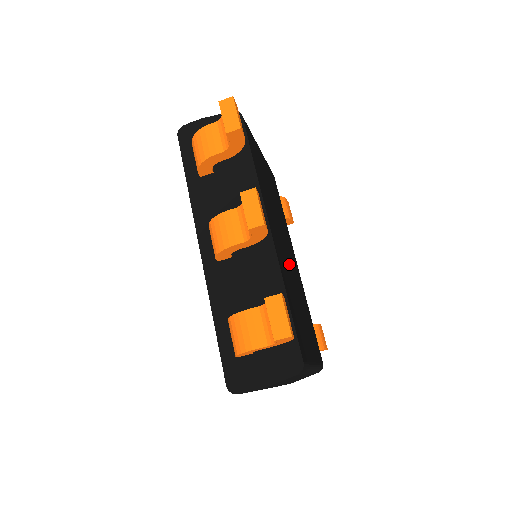
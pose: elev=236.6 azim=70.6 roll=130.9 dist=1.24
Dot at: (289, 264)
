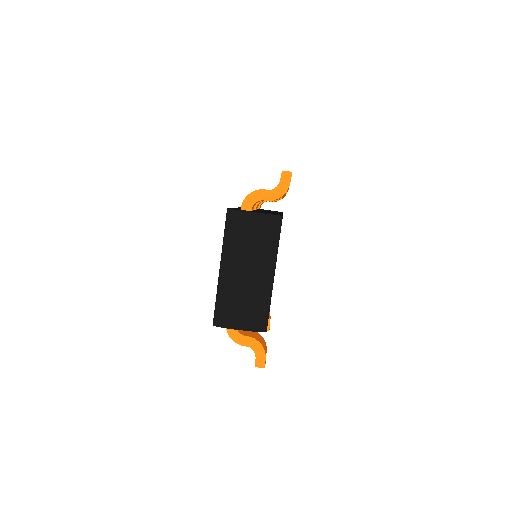
Dot at: occluded
